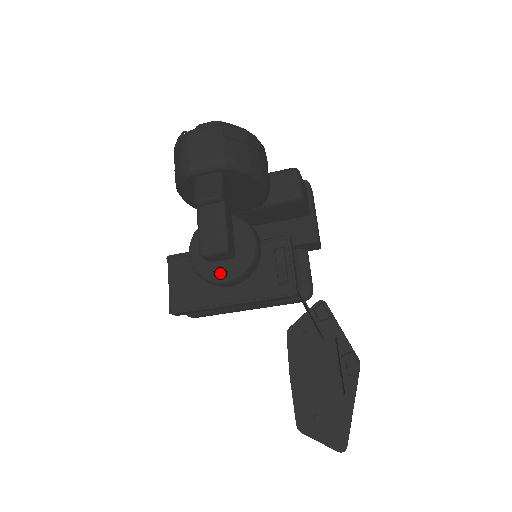
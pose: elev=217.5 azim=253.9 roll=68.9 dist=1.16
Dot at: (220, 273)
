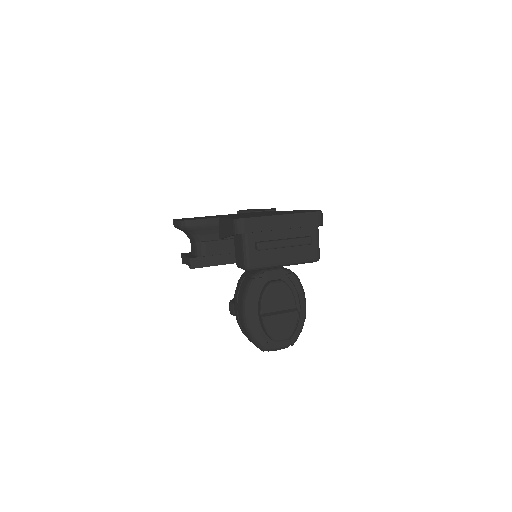
Dot at: occluded
